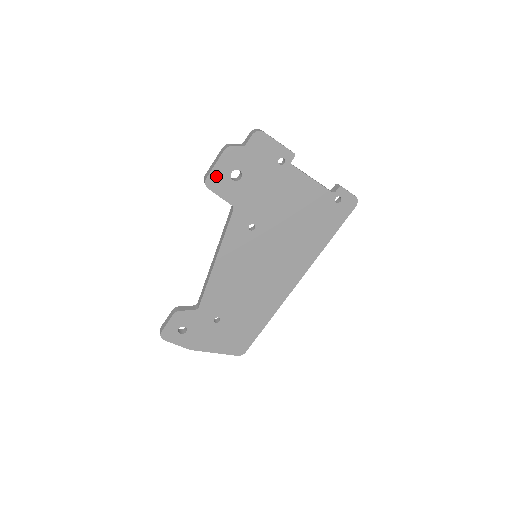
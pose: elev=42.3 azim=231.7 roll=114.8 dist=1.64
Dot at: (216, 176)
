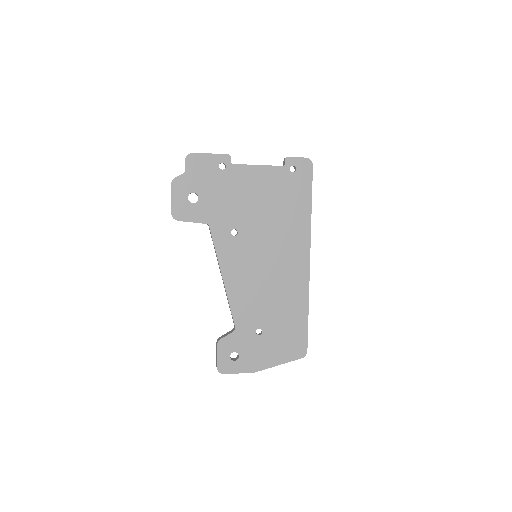
Dot at: (178, 208)
